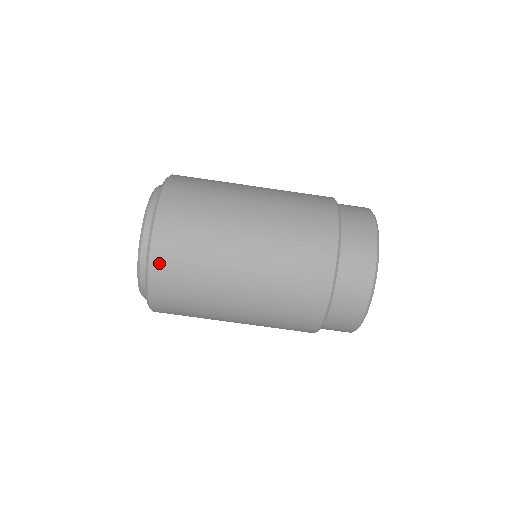
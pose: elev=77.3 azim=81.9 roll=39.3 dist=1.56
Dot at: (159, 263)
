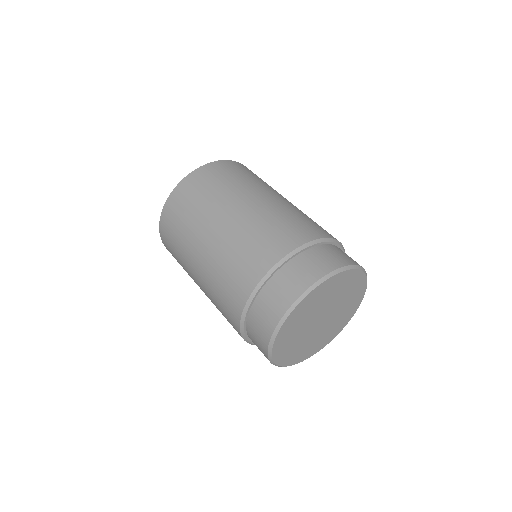
Dot at: (240, 165)
